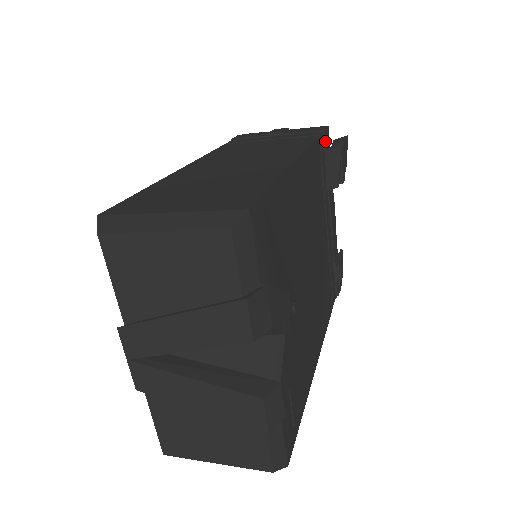
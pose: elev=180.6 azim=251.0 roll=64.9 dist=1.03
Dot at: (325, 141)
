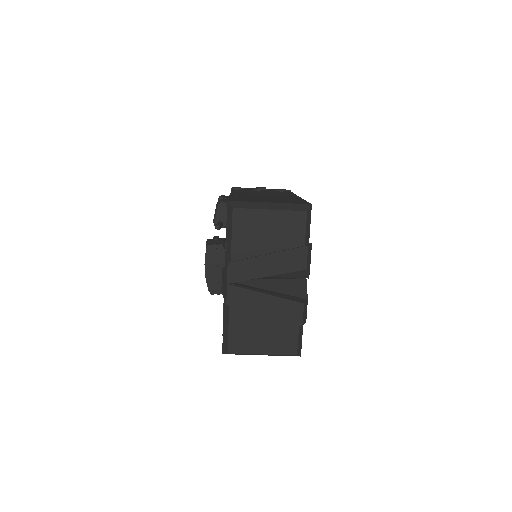
Dot at: occluded
